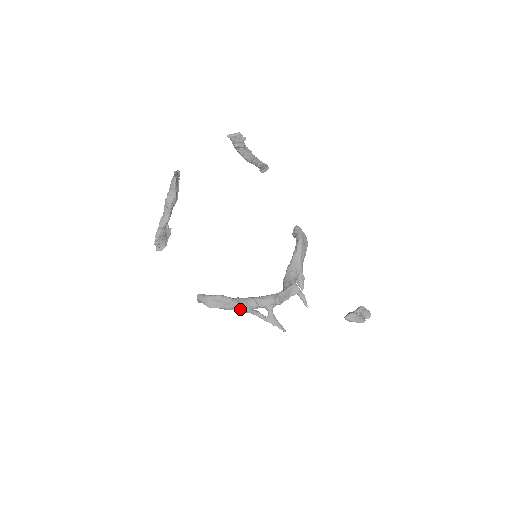
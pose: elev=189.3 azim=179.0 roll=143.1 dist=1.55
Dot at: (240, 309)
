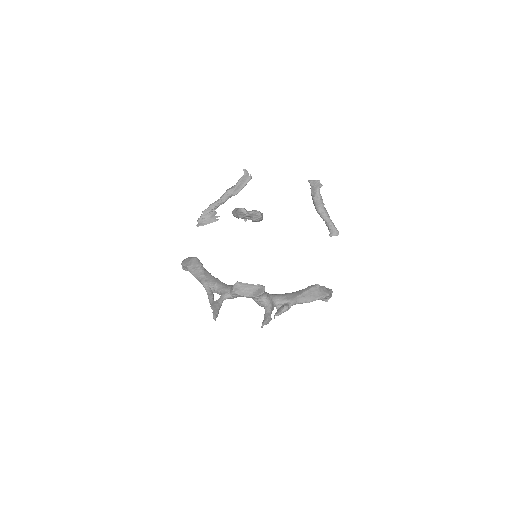
Dot at: (200, 277)
